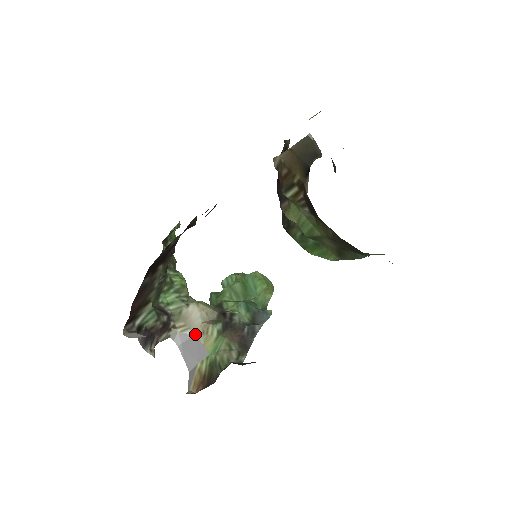
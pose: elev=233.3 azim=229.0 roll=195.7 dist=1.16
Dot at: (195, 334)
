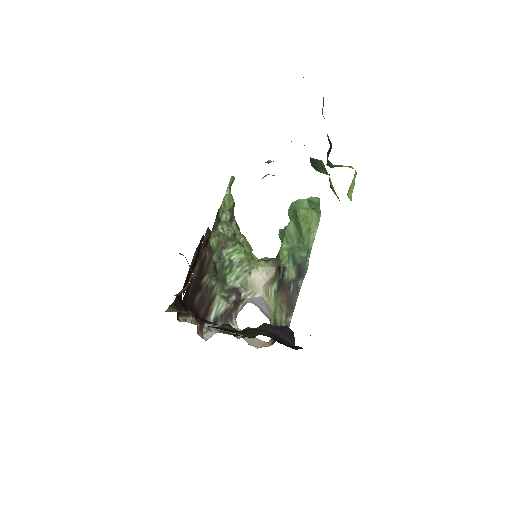
Dot at: (261, 296)
